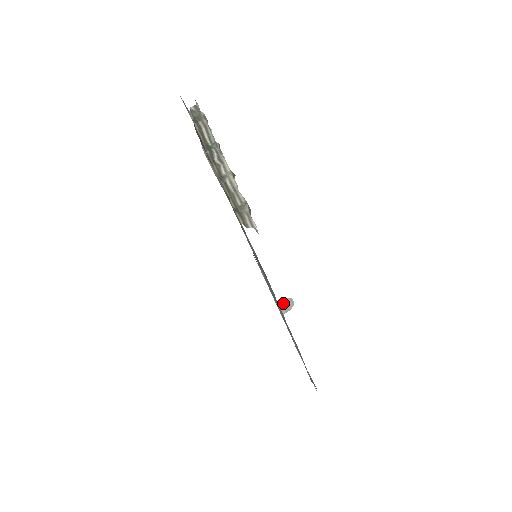
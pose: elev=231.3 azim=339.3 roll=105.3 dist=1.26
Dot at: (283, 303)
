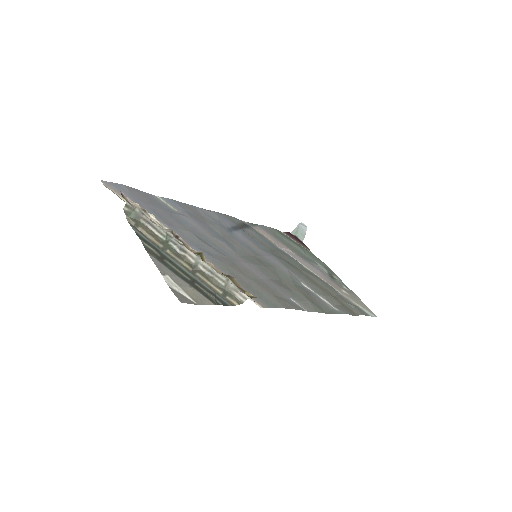
Dot at: (297, 231)
